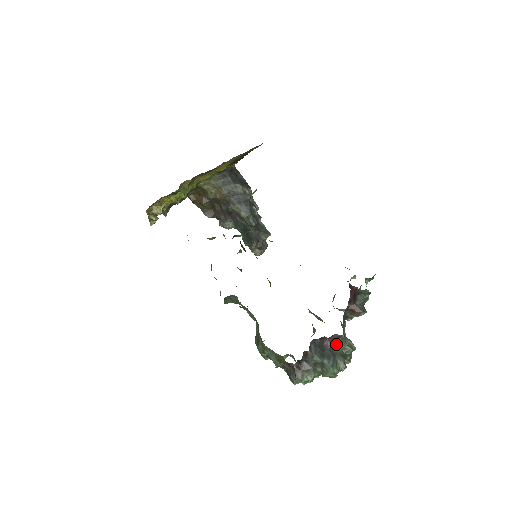
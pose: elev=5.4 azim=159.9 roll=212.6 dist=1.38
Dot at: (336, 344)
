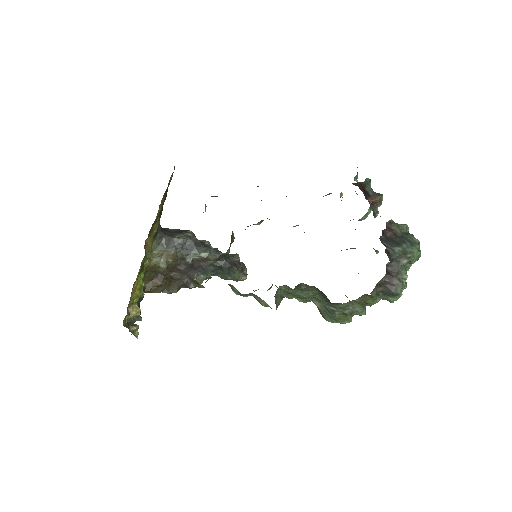
Dot at: (394, 230)
